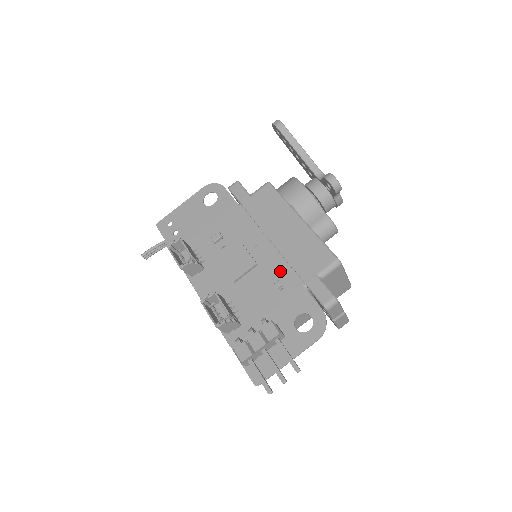
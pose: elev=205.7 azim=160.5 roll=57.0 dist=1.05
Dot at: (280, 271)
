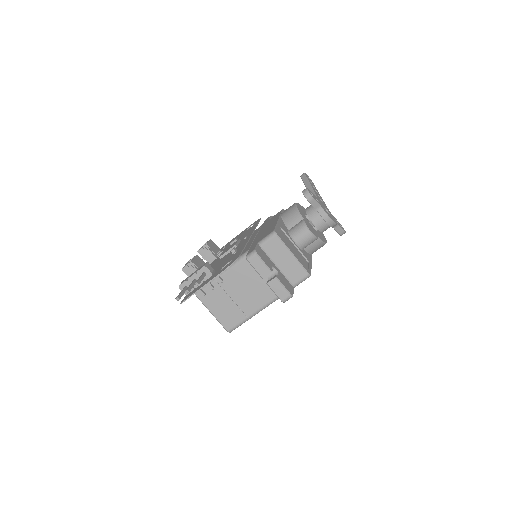
Dot at: (242, 245)
